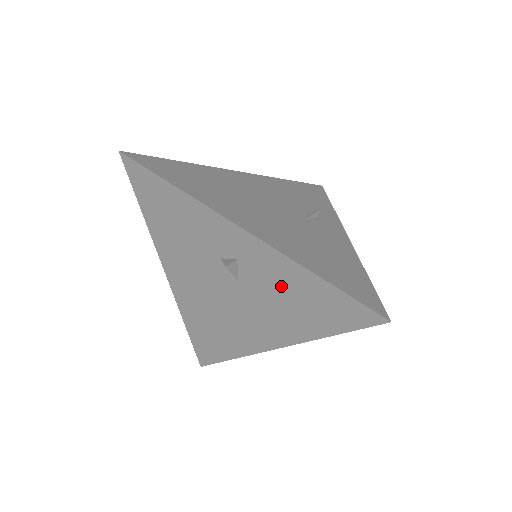
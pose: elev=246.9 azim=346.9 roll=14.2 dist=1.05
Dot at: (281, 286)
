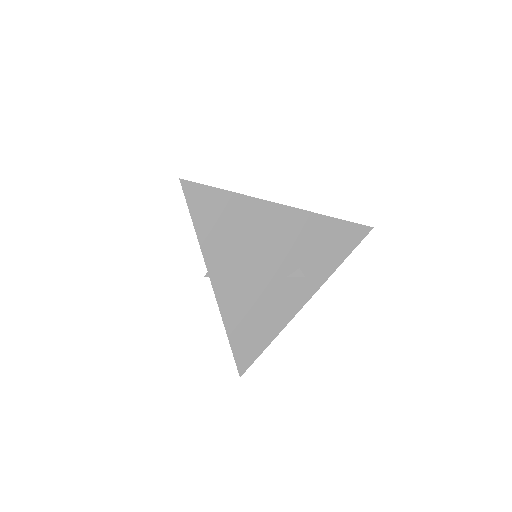
Dot at: occluded
